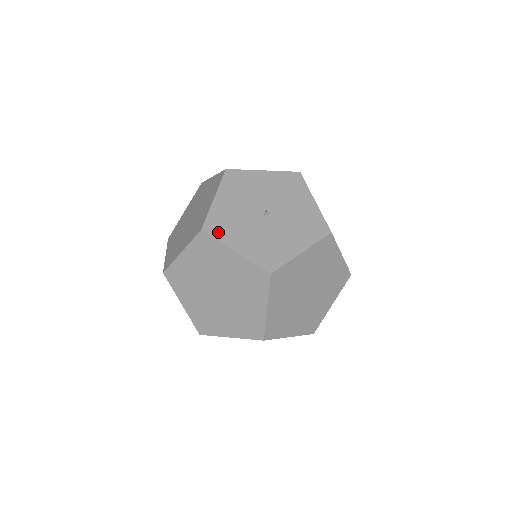
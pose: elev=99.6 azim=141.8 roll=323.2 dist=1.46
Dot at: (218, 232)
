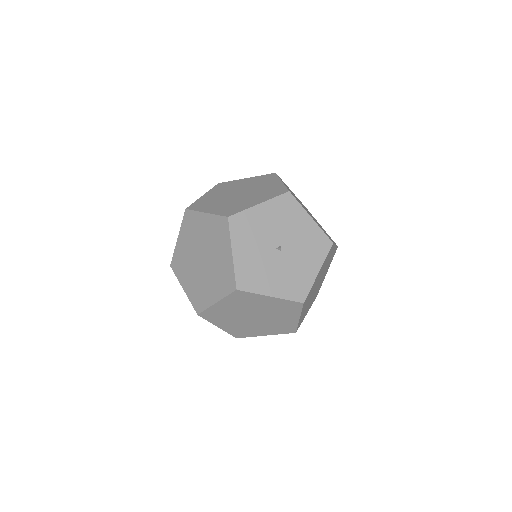
Dot at: (236, 229)
